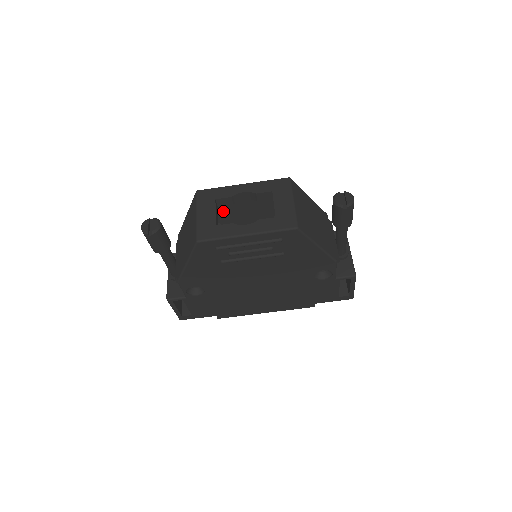
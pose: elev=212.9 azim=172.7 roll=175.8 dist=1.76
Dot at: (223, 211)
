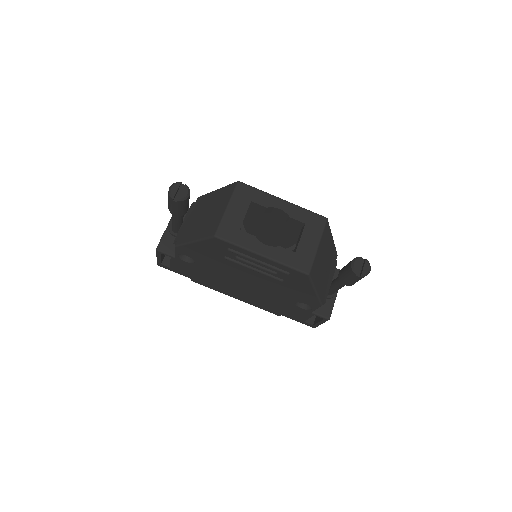
Dot at: (251, 208)
